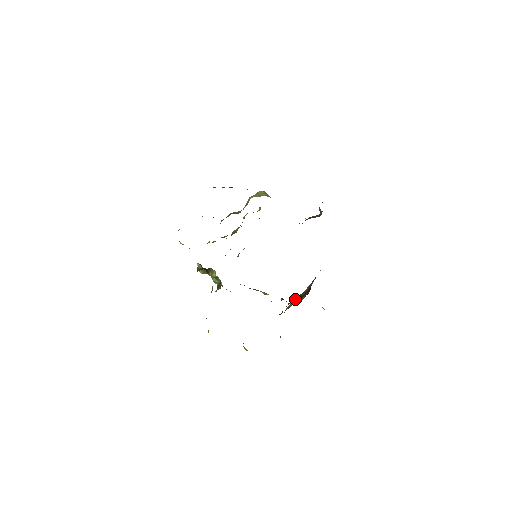
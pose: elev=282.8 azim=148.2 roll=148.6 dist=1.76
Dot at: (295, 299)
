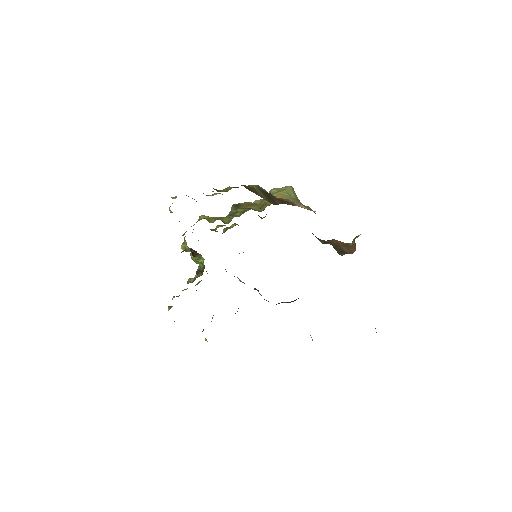
Dot at: occluded
